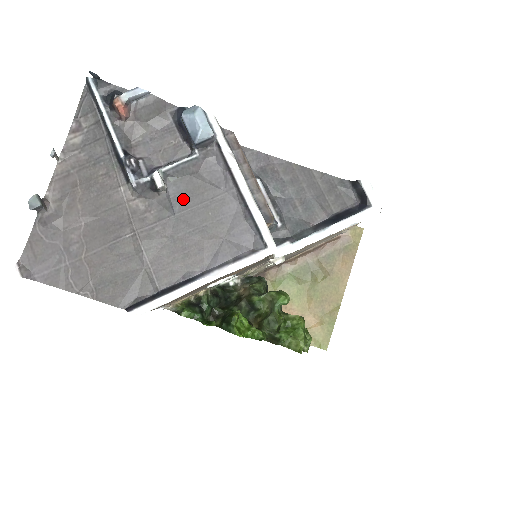
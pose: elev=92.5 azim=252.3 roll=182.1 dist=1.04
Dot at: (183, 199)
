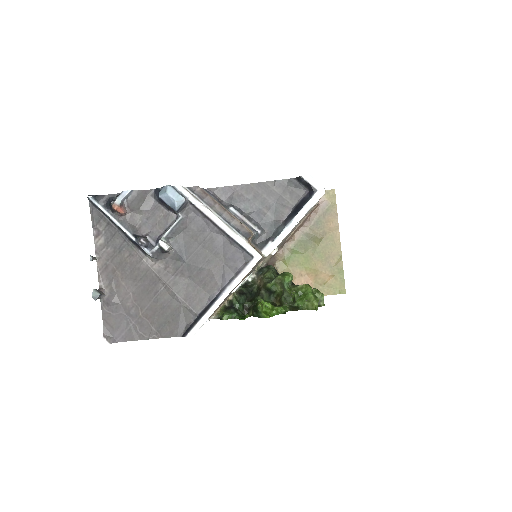
Dot at: (186, 249)
